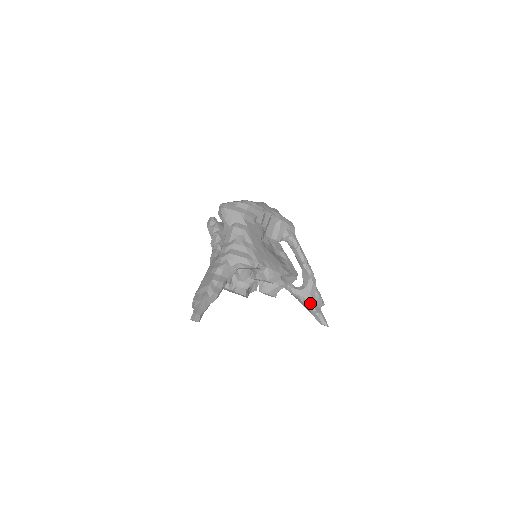
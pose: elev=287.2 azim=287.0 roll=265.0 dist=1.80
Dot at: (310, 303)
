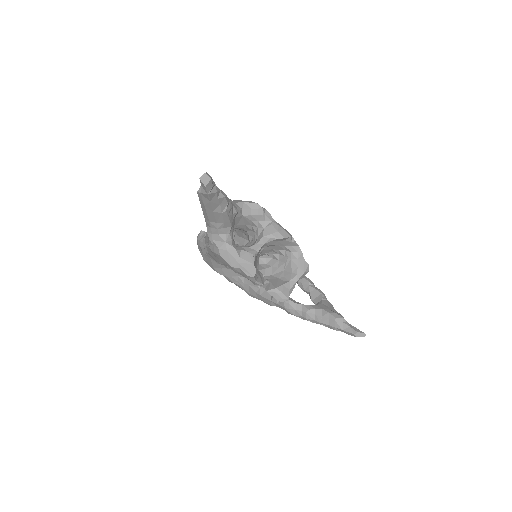
Dot at: (332, 312)
